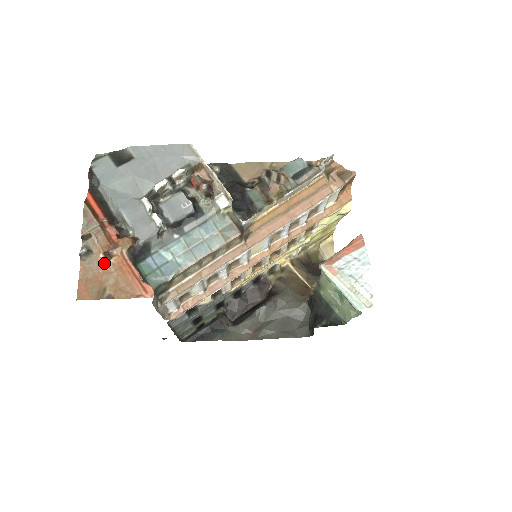
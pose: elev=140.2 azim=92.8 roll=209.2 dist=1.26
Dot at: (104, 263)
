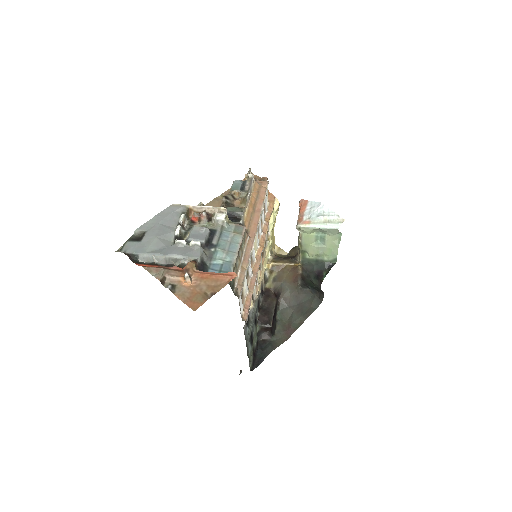
Dot at: (189, 283)
